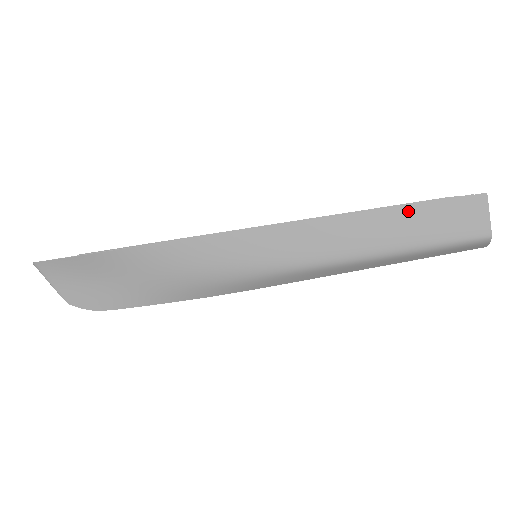
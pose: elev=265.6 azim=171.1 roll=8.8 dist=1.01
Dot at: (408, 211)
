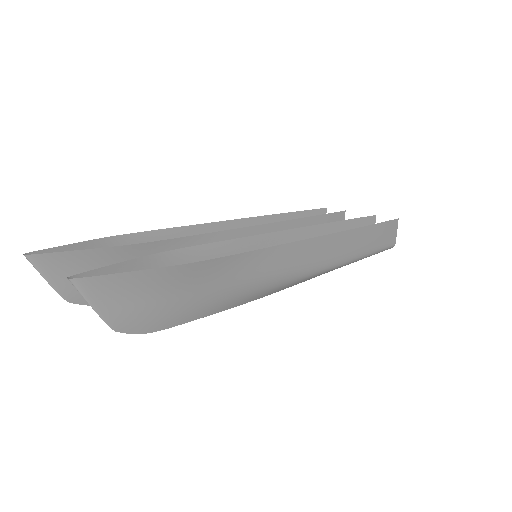
Dot at: (375, 228)
